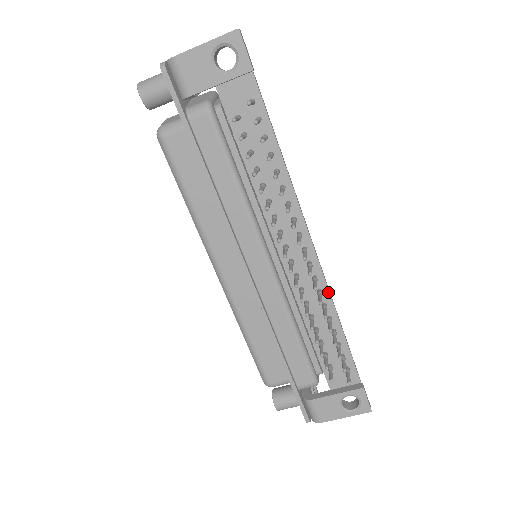
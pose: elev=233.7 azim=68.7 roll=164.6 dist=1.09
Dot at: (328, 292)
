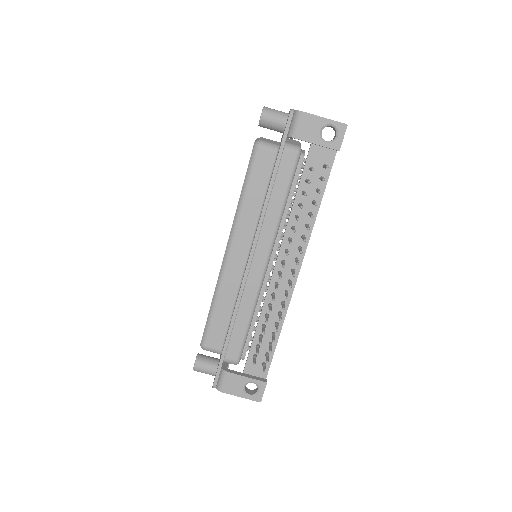
Dot at: (288, 306)
